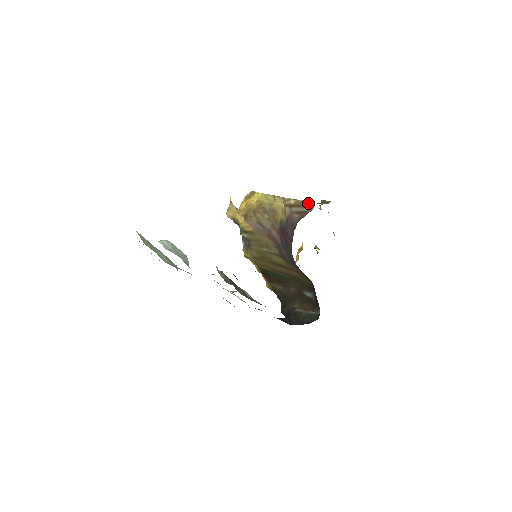
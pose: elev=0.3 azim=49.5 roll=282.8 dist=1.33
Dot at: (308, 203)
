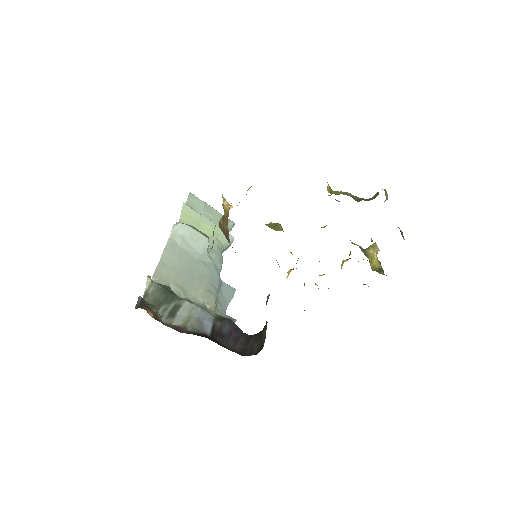
Dot at: occluded
